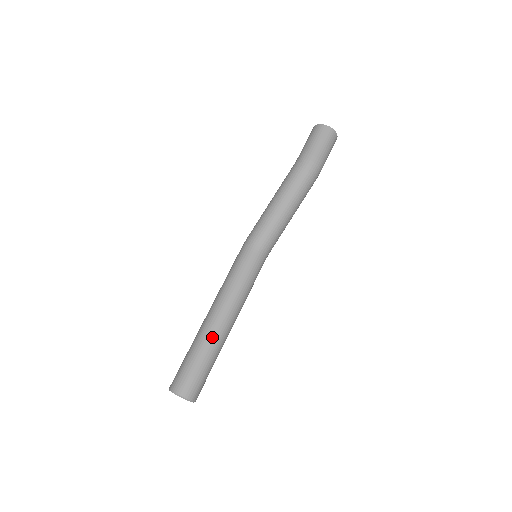
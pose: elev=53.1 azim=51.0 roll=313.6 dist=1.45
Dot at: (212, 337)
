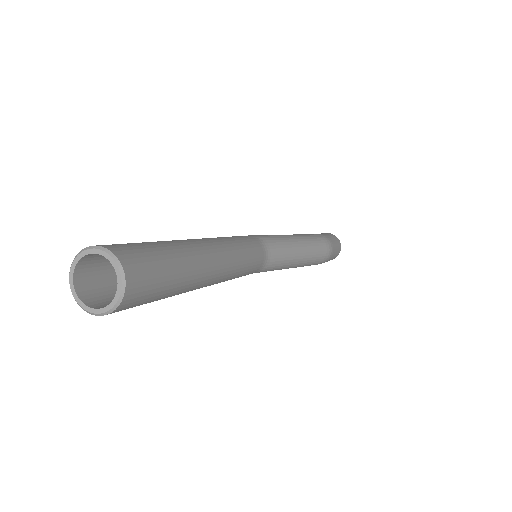
Dot at: (199, 259)
